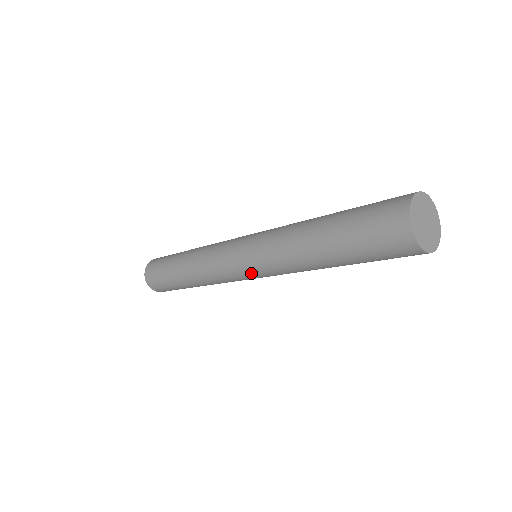
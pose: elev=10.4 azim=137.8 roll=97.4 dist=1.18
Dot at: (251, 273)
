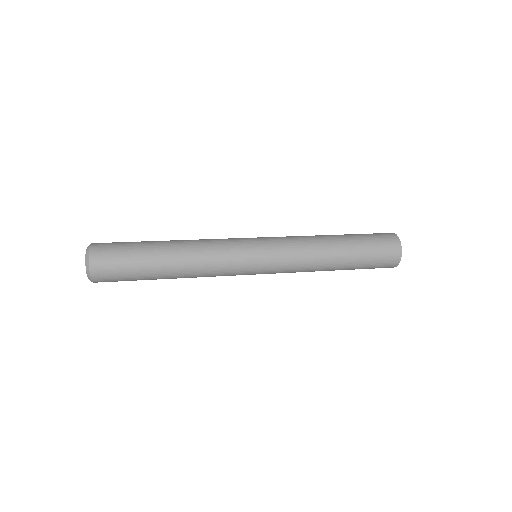
Dot at: (263, 270)
